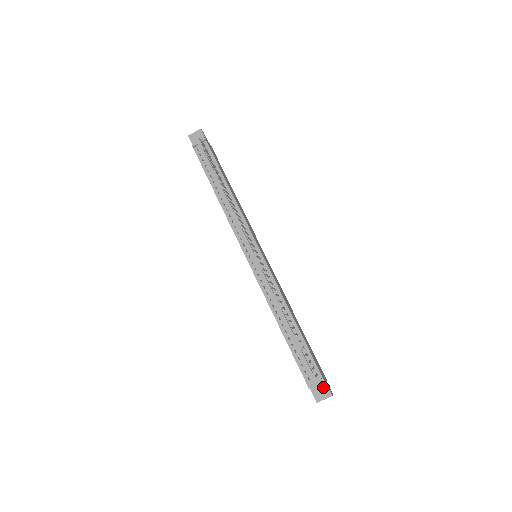
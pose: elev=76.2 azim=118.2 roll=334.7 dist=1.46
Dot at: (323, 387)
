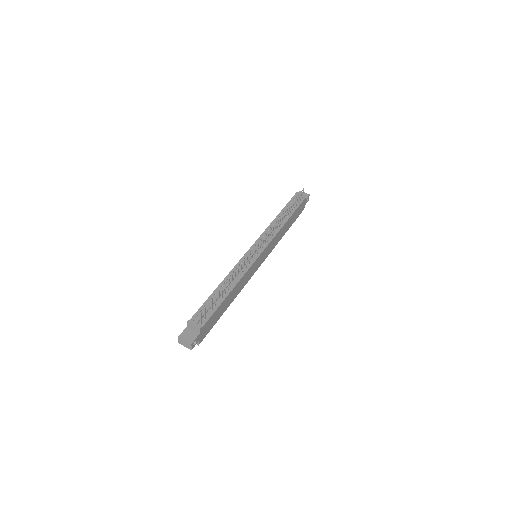
Dot at: (194, 335)
